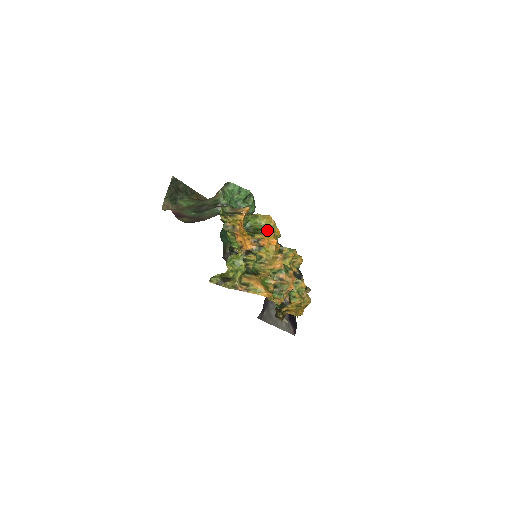
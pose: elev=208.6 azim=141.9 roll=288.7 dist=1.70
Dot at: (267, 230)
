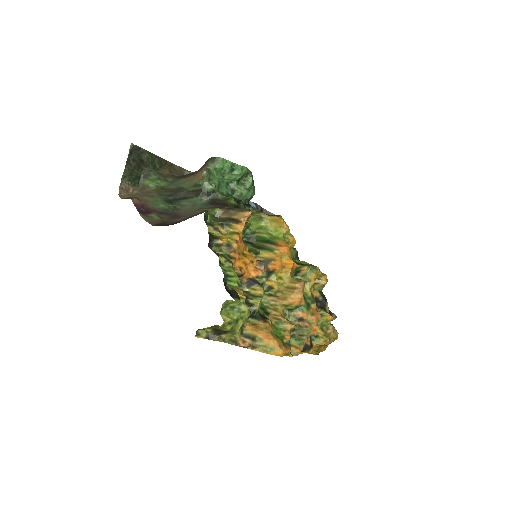
Dot at: (278, 243)
